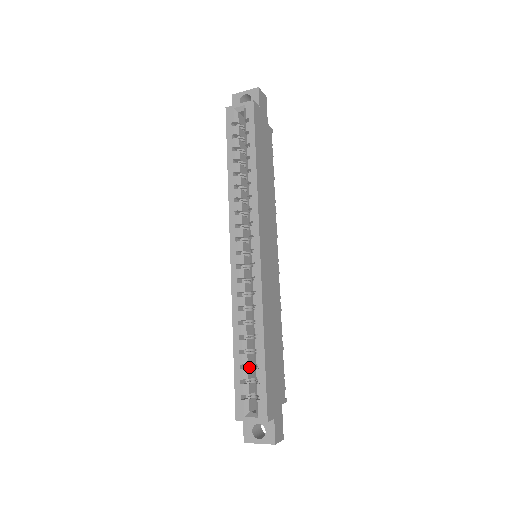
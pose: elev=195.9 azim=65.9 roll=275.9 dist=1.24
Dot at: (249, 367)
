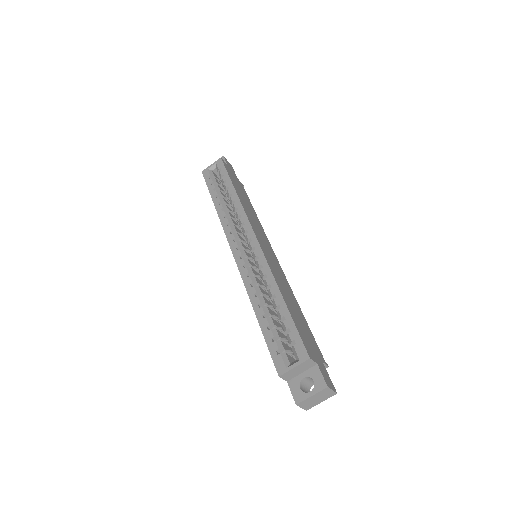
Dot at: (277, 329)
